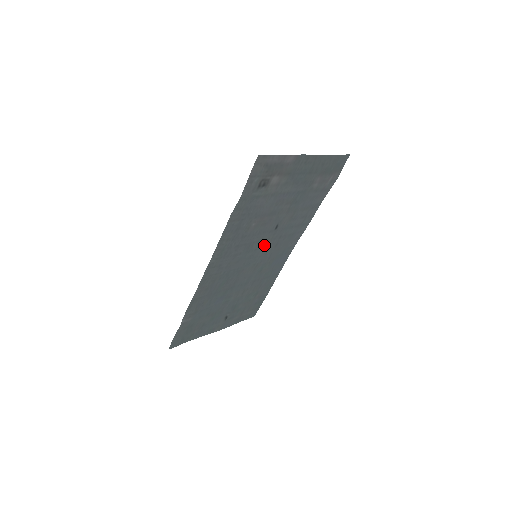
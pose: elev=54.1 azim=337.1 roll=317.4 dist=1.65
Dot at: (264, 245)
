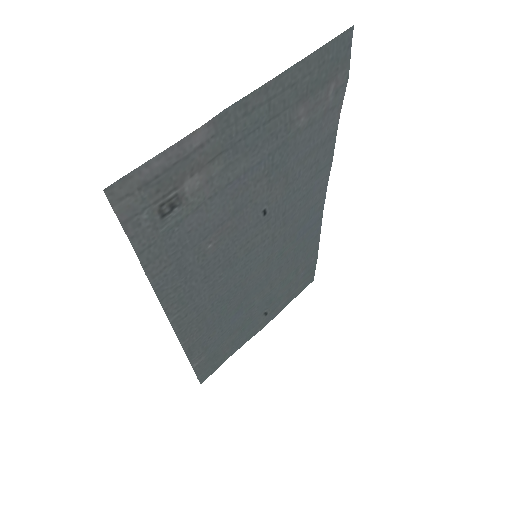
Dot at: (259, 240)
